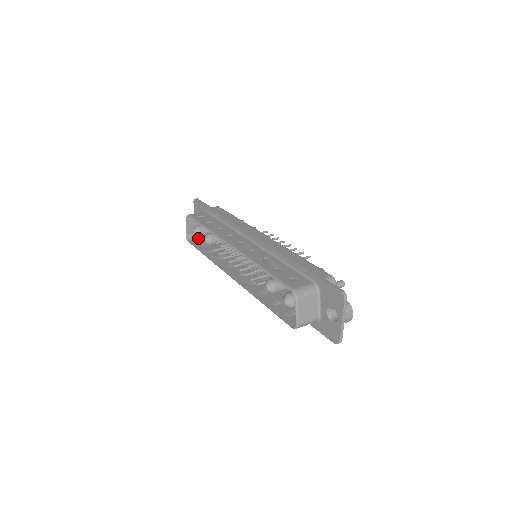
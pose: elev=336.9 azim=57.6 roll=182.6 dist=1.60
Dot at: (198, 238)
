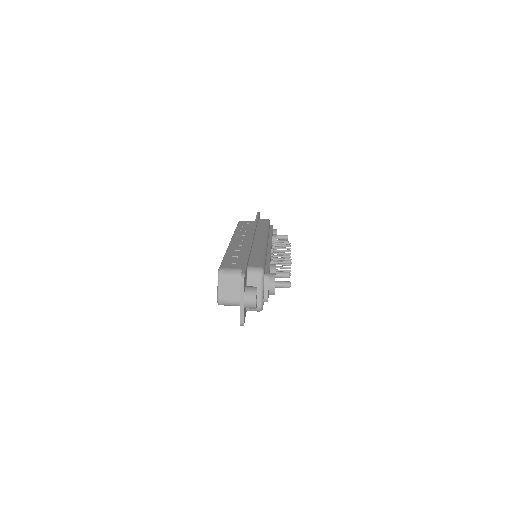
Dot at: occluded
